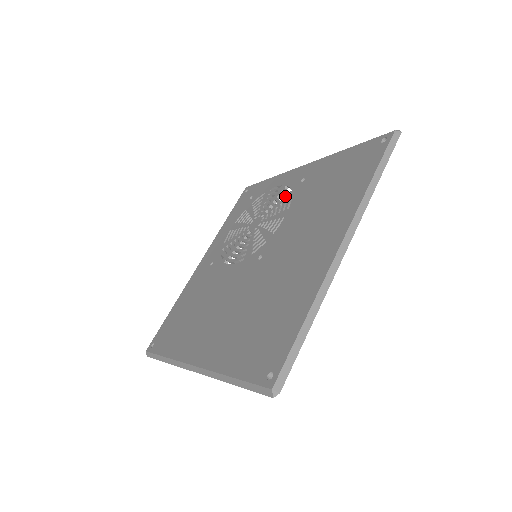
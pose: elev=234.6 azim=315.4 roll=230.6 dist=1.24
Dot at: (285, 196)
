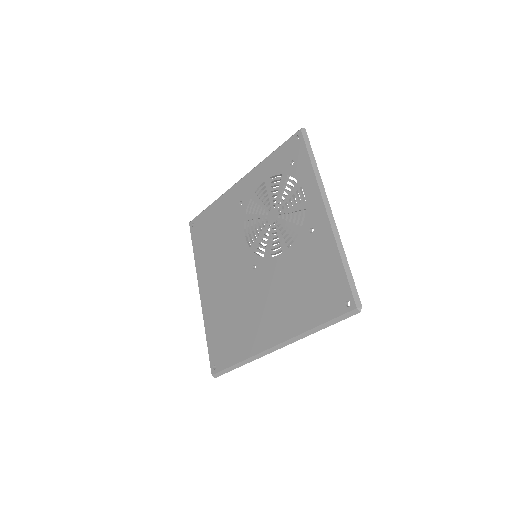
Dot at: (296, 225)
